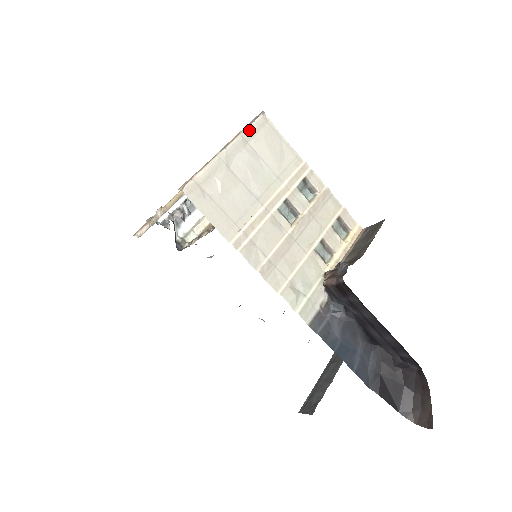
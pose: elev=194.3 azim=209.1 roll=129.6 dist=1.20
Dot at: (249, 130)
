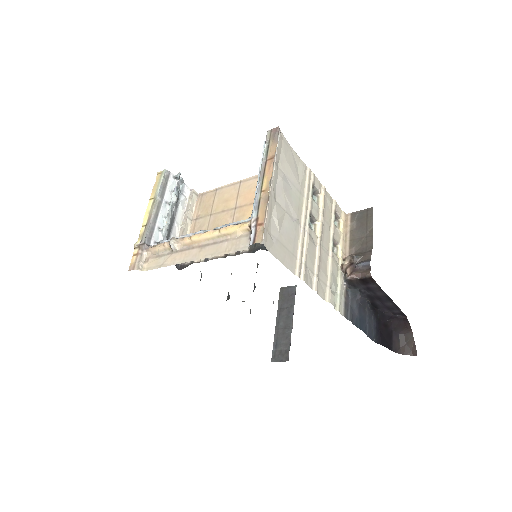
Dot at: (277, 153)
